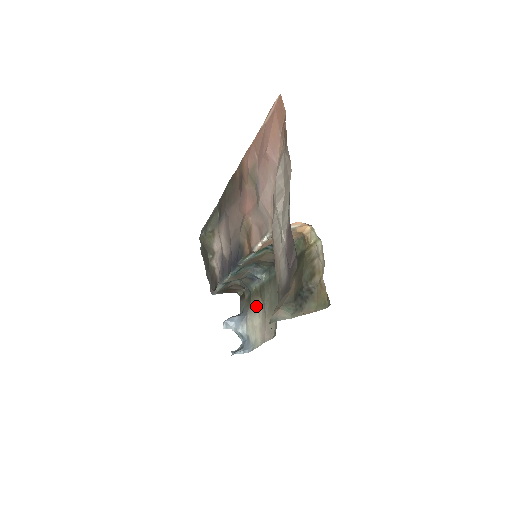
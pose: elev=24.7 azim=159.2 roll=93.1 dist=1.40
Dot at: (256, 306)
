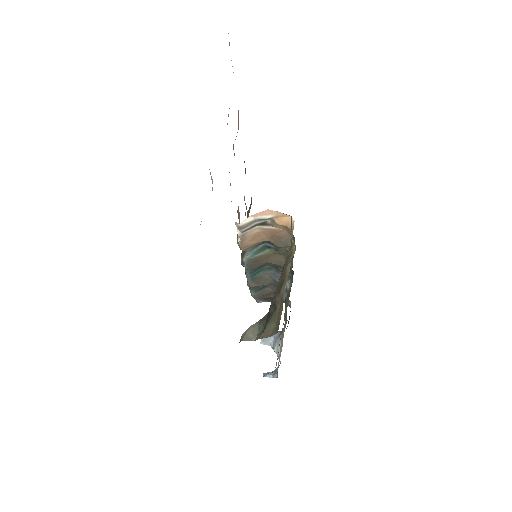
Dot at: (286, 322)
